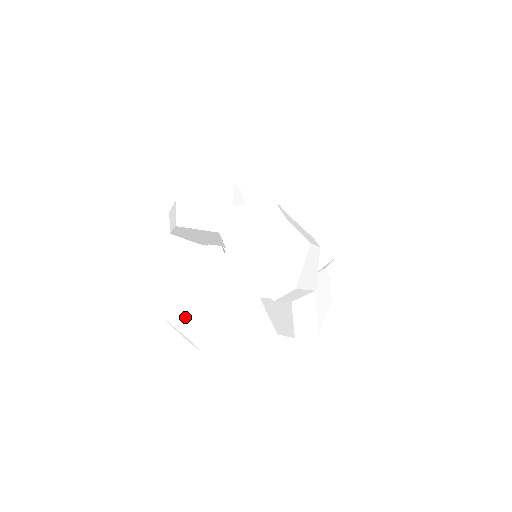
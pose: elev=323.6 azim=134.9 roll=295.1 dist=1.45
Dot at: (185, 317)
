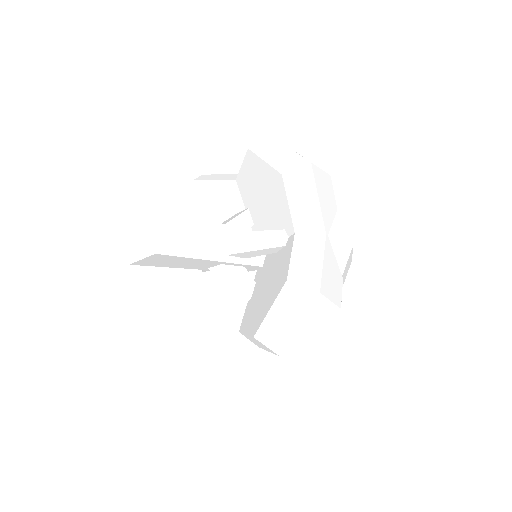
Dot at: occluded
